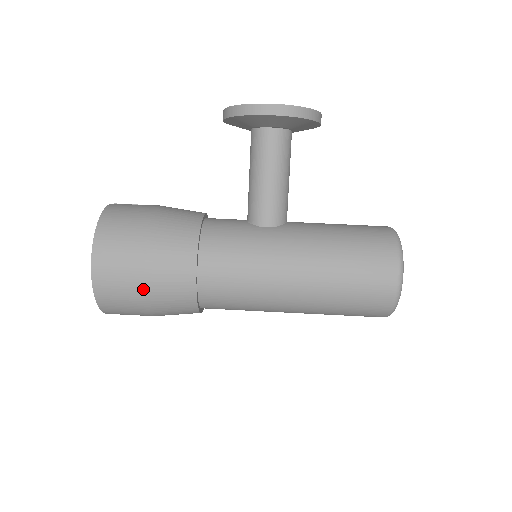
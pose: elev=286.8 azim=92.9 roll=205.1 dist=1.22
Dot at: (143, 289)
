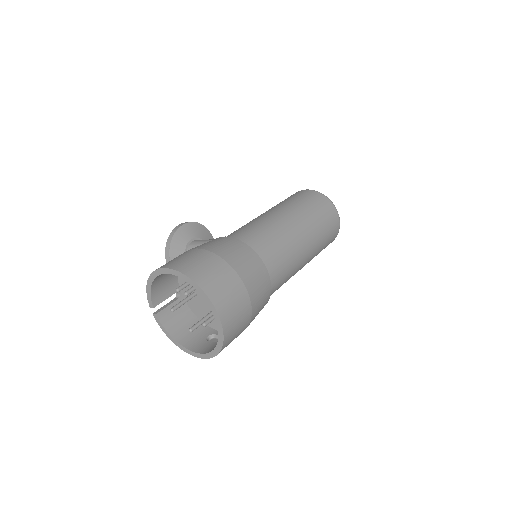
Dot at: (208, 252)
